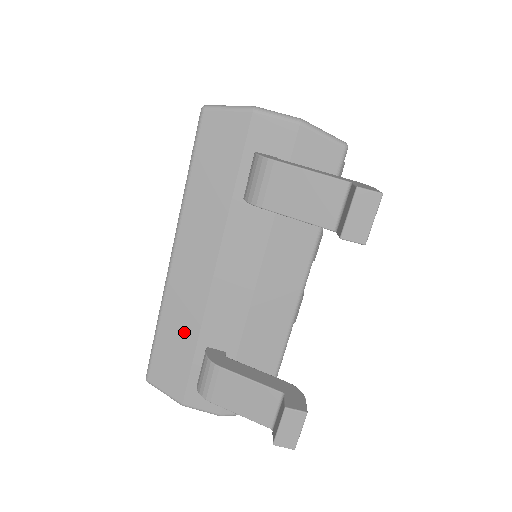
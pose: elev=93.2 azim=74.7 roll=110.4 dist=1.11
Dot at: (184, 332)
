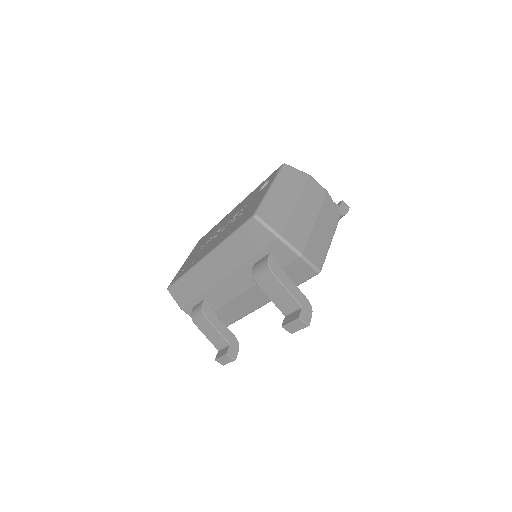
Dot at: (196, 287)
